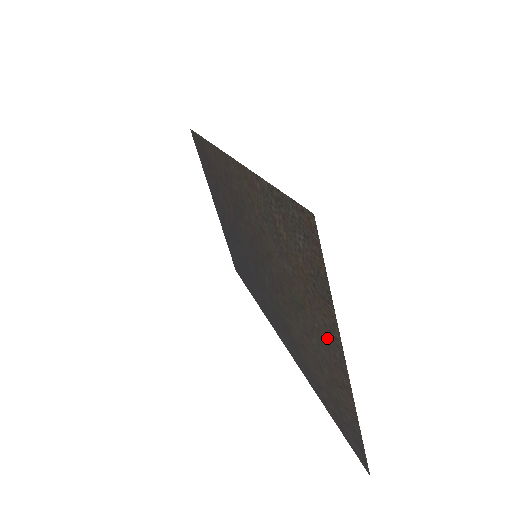
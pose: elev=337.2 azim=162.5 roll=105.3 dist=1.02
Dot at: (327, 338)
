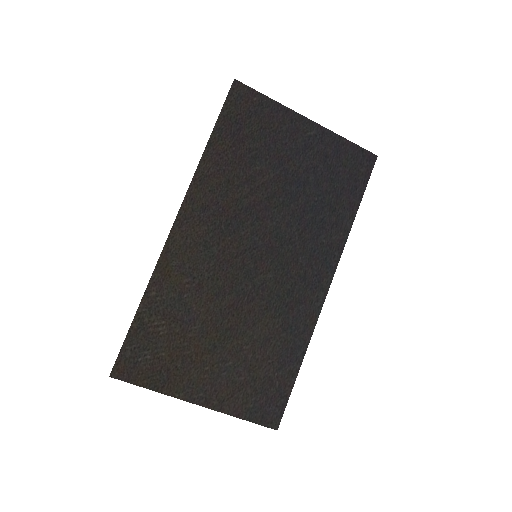
Dot at: (200, 383)
